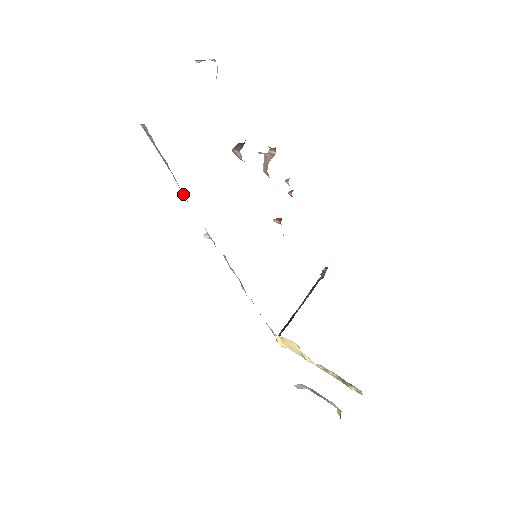
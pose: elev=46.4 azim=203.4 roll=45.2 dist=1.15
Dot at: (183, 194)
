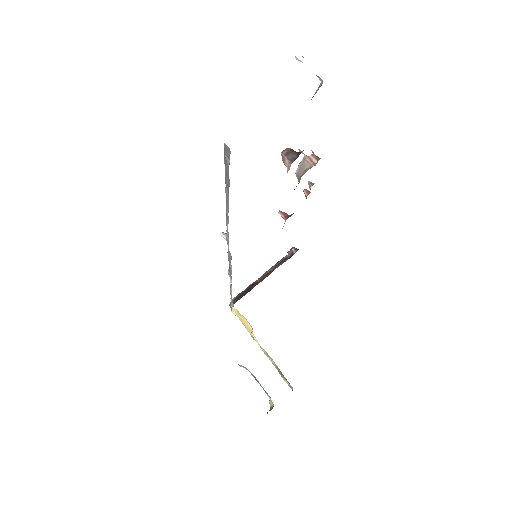
Dot at: (228, 210)
